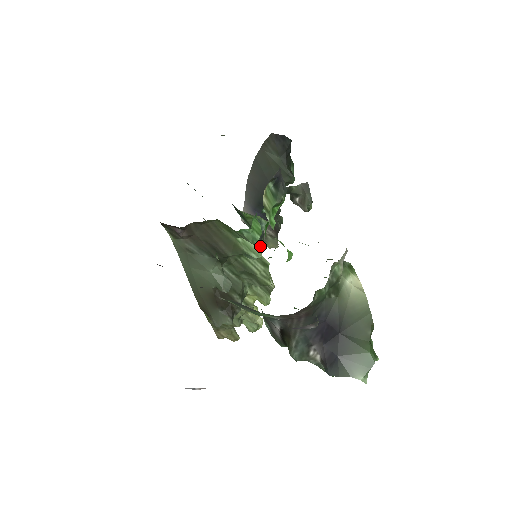
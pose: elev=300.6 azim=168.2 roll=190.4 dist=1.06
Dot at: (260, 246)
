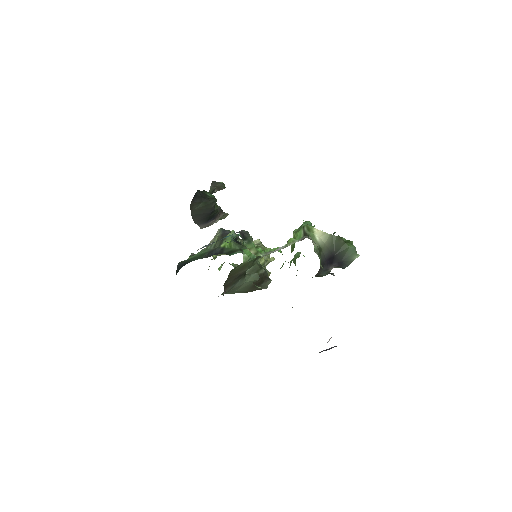
Dot at: (238, 239)
